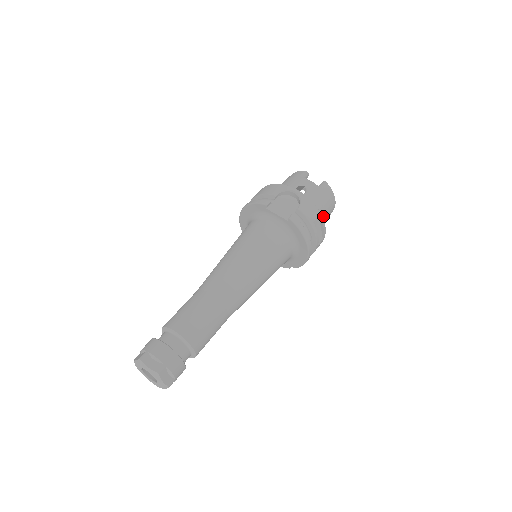
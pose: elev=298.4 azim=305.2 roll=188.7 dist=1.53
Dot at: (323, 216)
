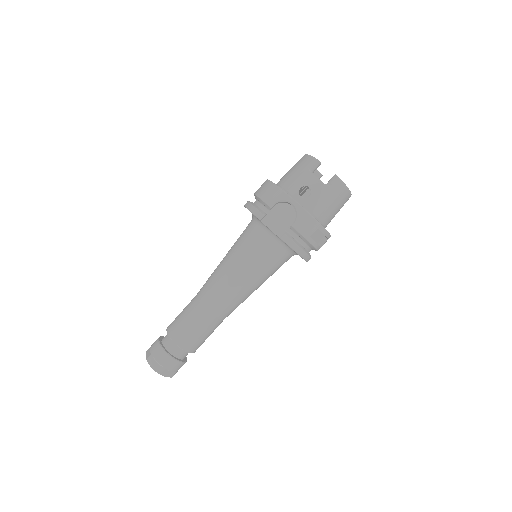
Dot at: (330, 215)
